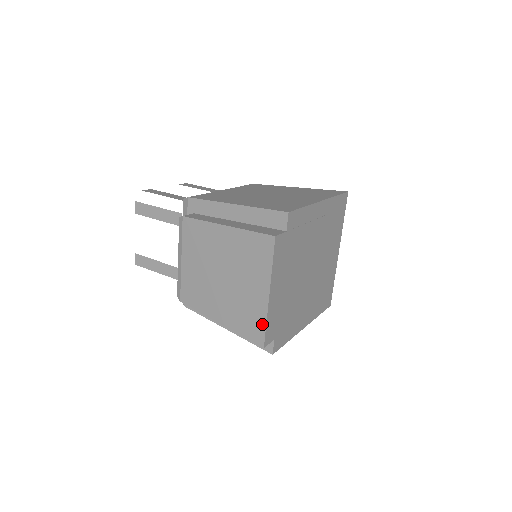
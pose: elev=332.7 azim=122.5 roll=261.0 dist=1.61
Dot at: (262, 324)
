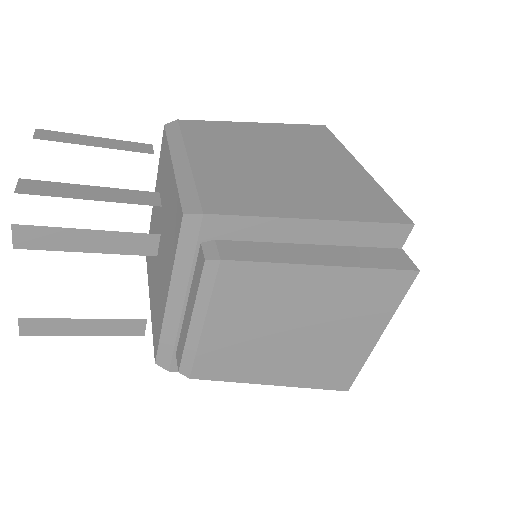
Dot at: (355, 370)
